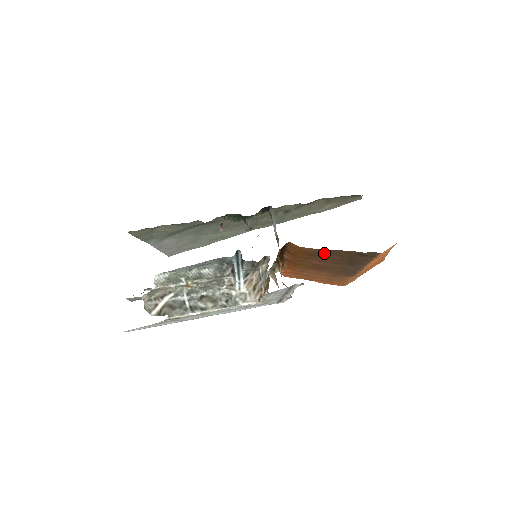
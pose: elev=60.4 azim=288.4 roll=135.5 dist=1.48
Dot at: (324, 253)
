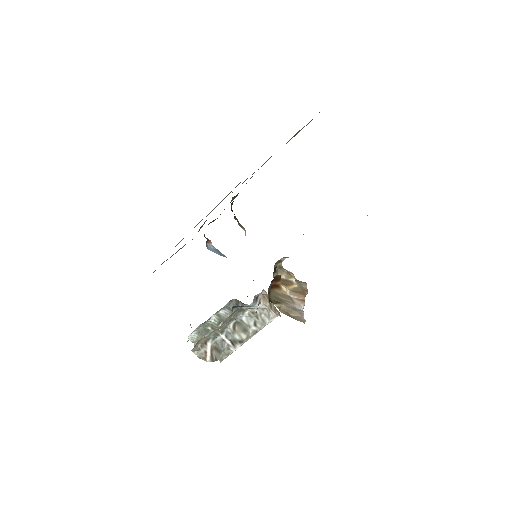
Dot at: occluded
